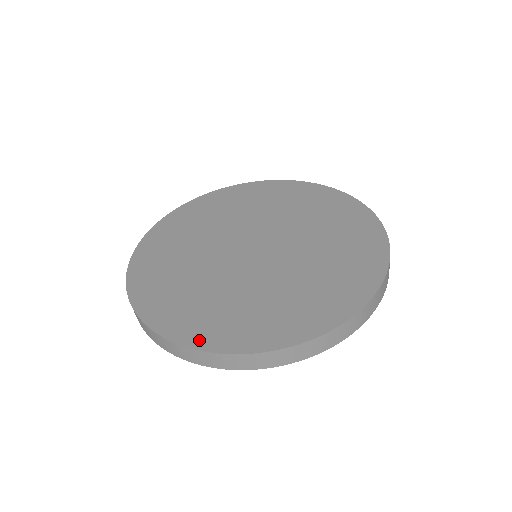
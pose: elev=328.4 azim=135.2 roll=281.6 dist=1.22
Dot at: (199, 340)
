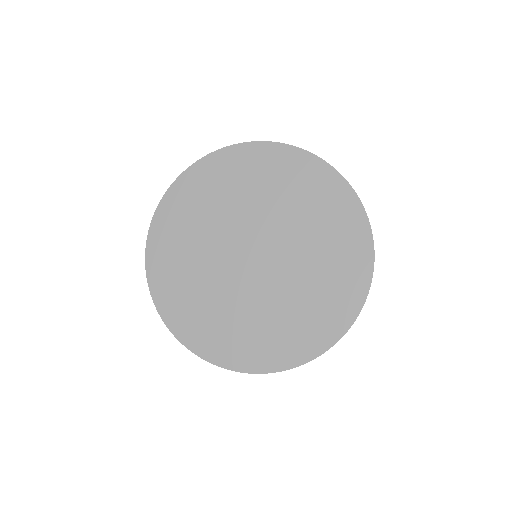
Dot at: (282, 362)
